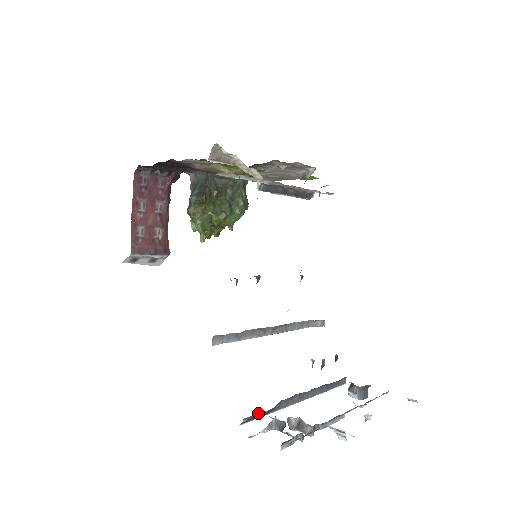
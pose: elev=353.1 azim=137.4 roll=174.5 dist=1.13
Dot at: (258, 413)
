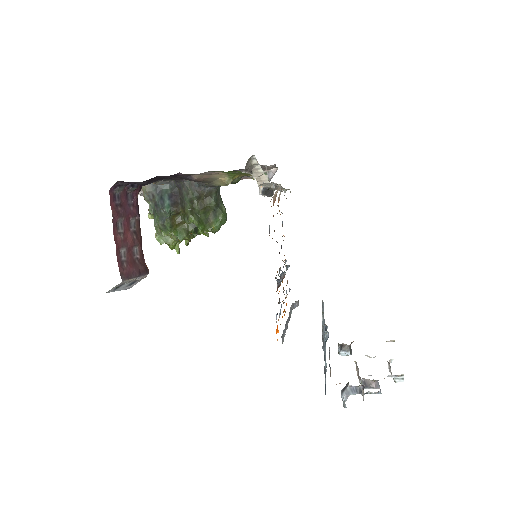
Dot at: occluded
